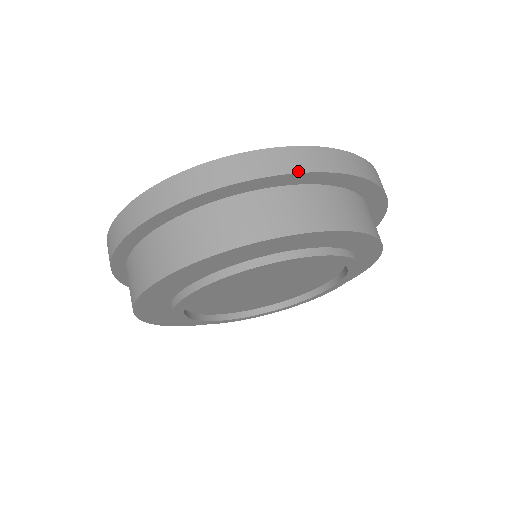
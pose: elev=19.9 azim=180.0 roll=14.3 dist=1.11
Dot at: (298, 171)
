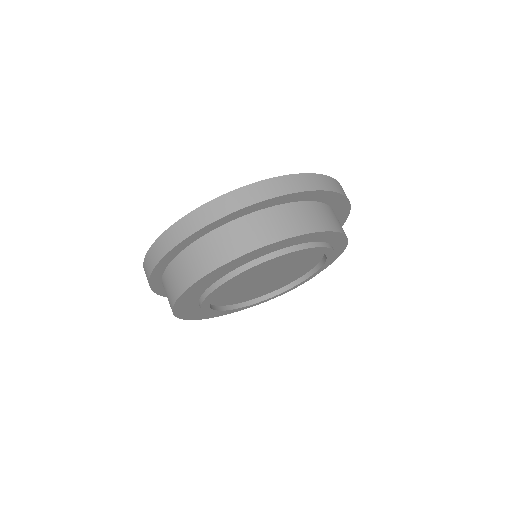
Dot at: (171, 248)
